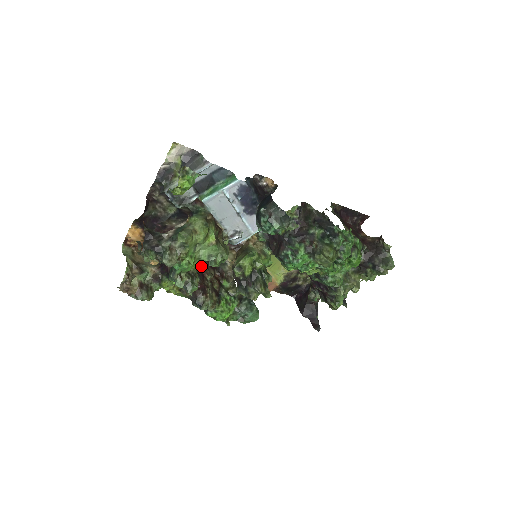
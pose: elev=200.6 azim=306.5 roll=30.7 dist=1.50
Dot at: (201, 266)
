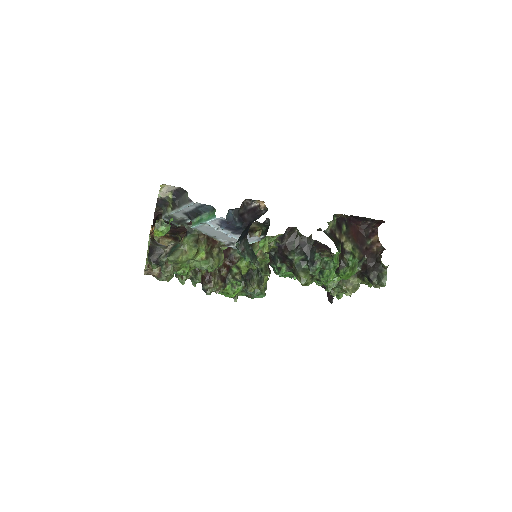
Dot at: occluded
